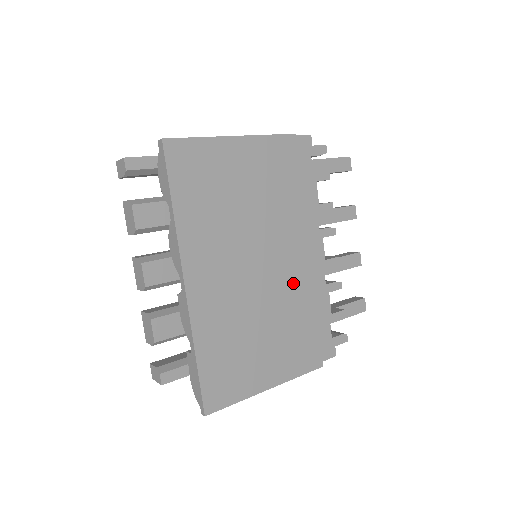
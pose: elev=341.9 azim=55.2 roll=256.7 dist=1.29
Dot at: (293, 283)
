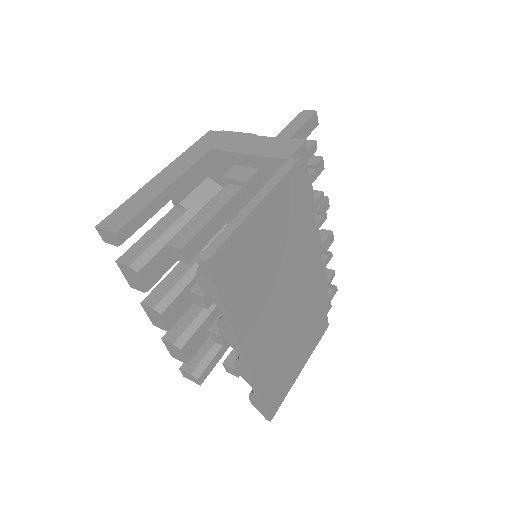
Dot at: (308, 288)
